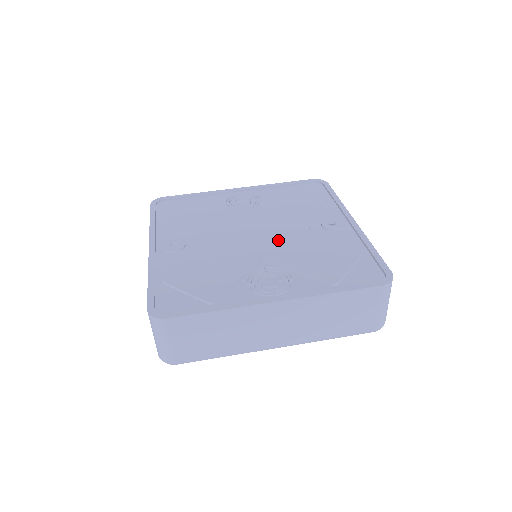
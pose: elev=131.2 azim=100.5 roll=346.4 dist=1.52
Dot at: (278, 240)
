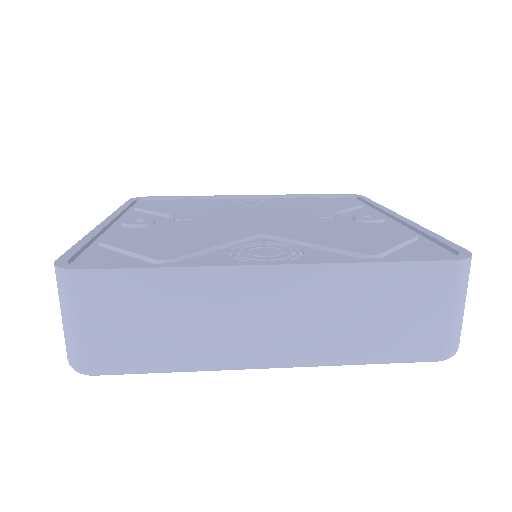
Dot at: (288, 223)
